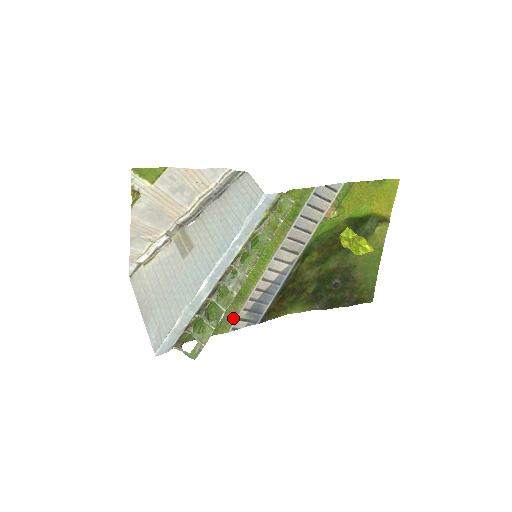
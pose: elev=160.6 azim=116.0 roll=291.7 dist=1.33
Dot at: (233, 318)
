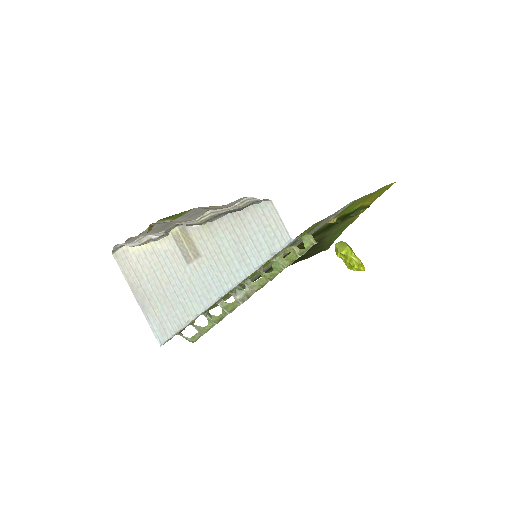
Dot at: (224, 299)
